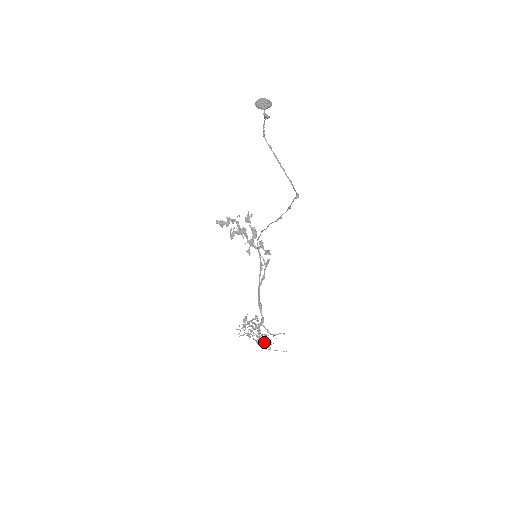
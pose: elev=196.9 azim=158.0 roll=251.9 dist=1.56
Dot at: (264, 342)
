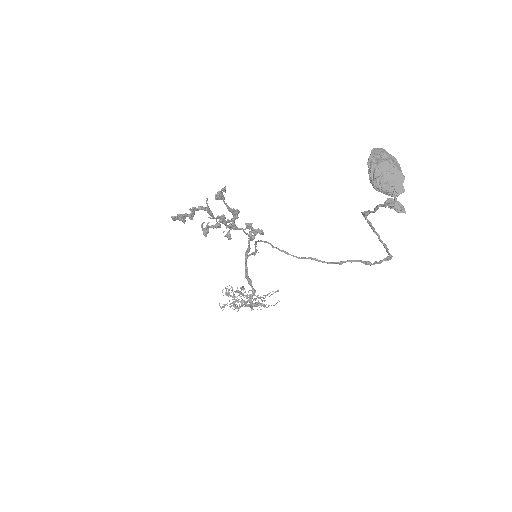
Dot at: (254, 305)
